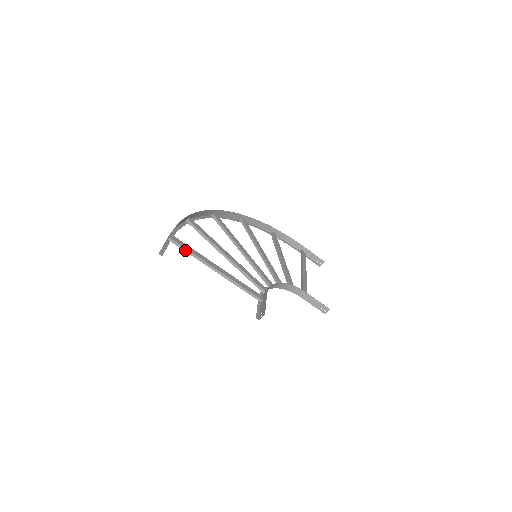
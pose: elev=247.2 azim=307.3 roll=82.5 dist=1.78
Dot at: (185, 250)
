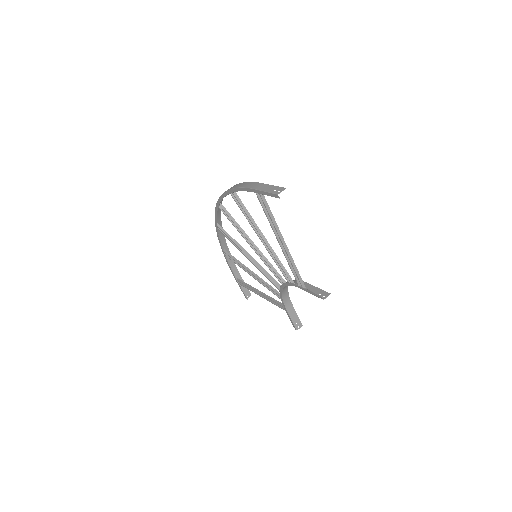
Dot at: (268, 209)
